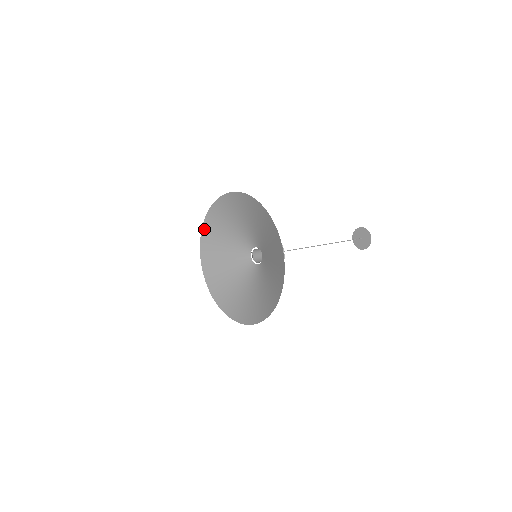
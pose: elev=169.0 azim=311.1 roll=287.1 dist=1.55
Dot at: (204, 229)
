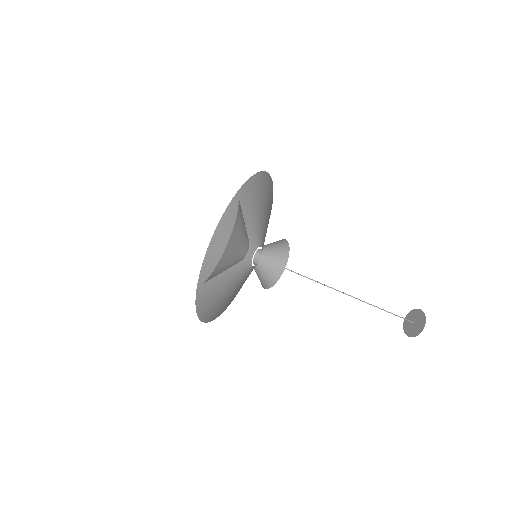
Dot at: (200, 315)
